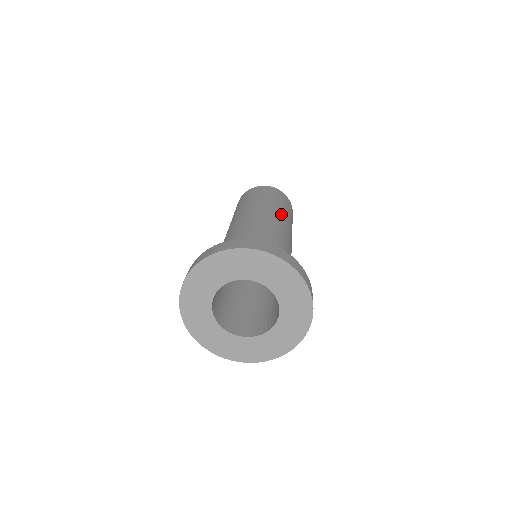
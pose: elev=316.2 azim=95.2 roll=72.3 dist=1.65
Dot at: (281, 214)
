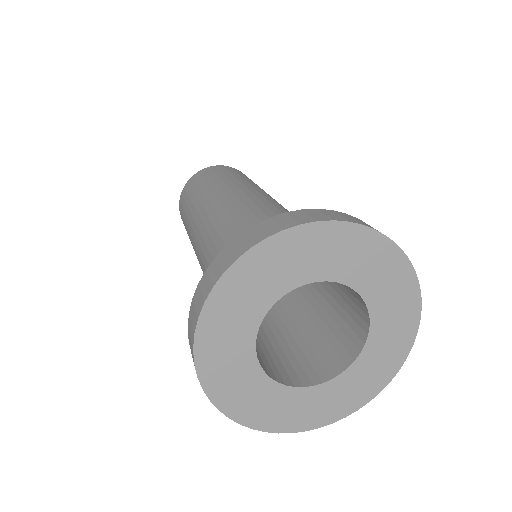
Dot at: occluded
